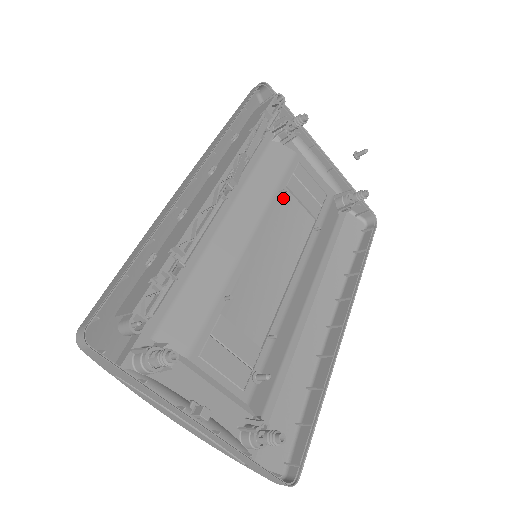
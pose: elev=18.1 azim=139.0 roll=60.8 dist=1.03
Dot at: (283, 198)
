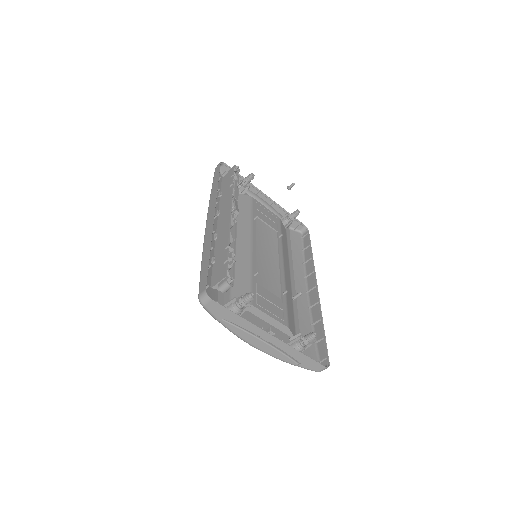
Dot at: occluded
